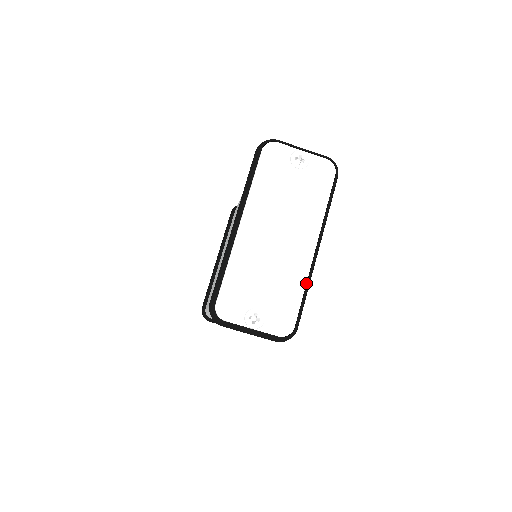
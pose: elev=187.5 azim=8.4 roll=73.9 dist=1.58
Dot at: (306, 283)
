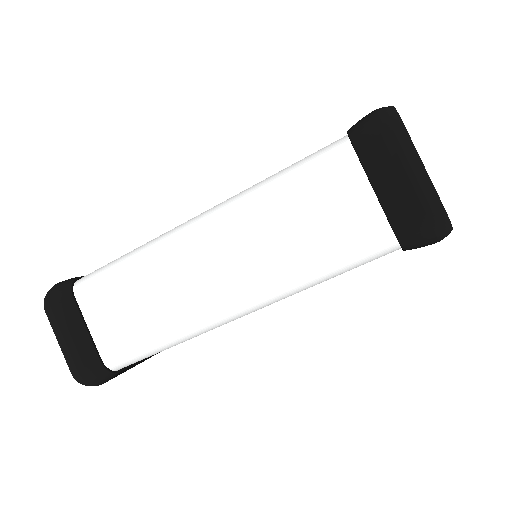
Dot at: occluded
